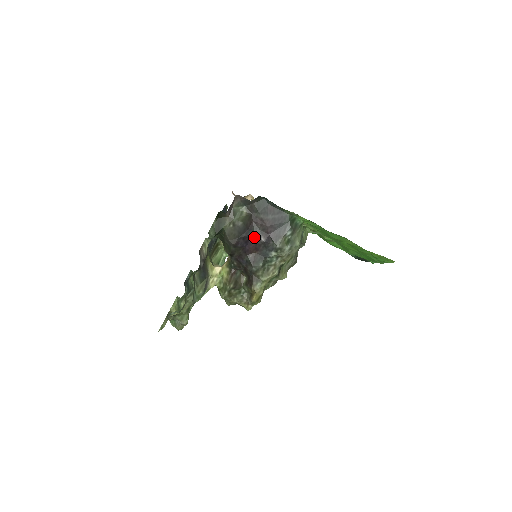
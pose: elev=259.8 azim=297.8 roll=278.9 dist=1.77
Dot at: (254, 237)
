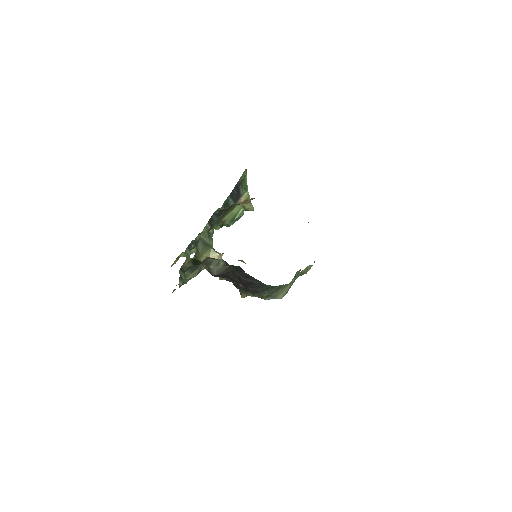
Dot at: (234, 279)
